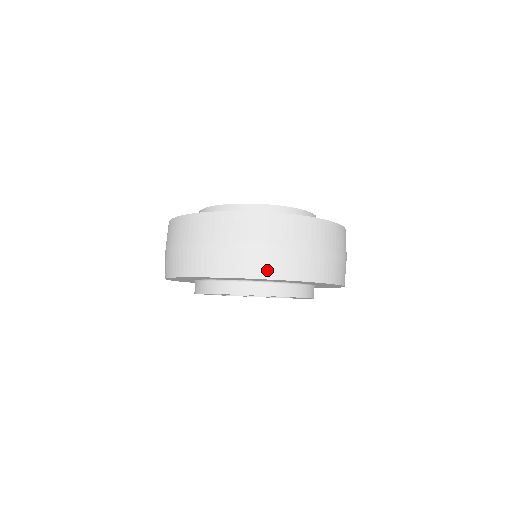
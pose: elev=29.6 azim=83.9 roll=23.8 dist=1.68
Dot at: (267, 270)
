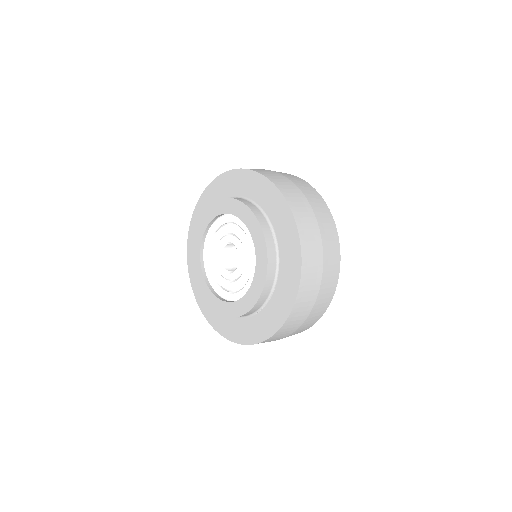
Dot at: occluded
